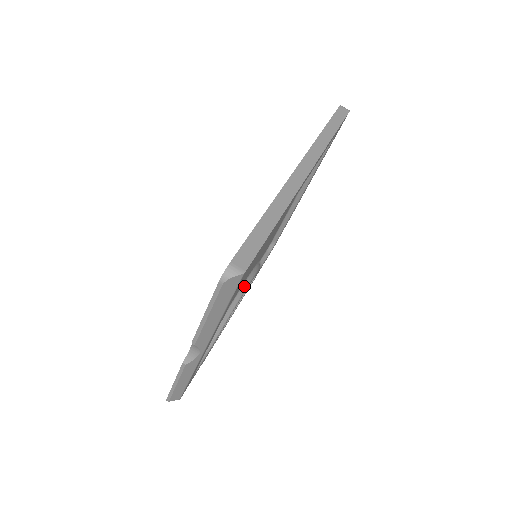
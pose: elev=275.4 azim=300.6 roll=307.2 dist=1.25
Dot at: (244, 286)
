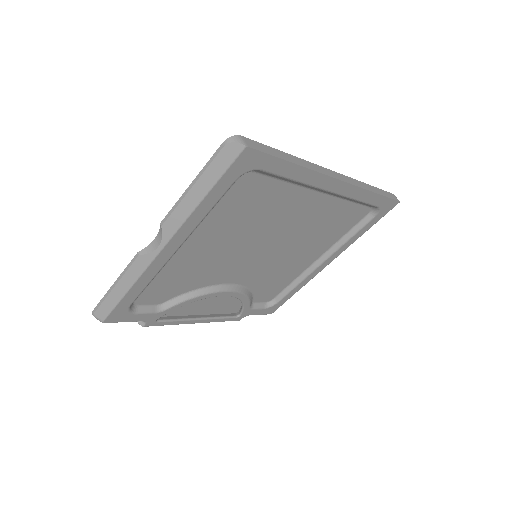
Dot at: (228, 287)
